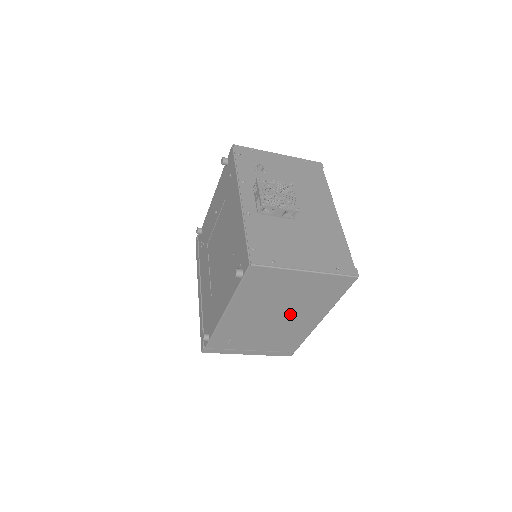
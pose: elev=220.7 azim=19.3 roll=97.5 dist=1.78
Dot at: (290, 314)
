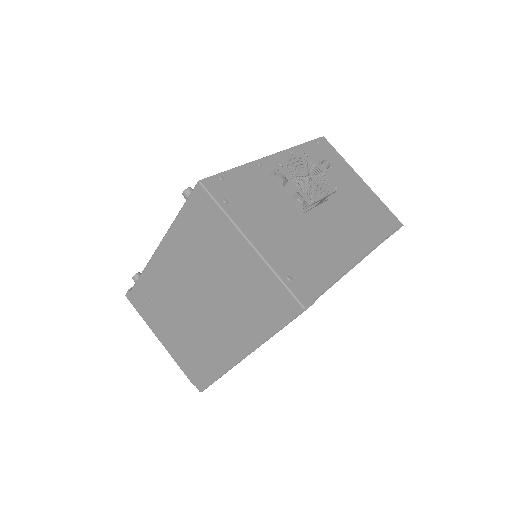
Dot at: (216, 311)
